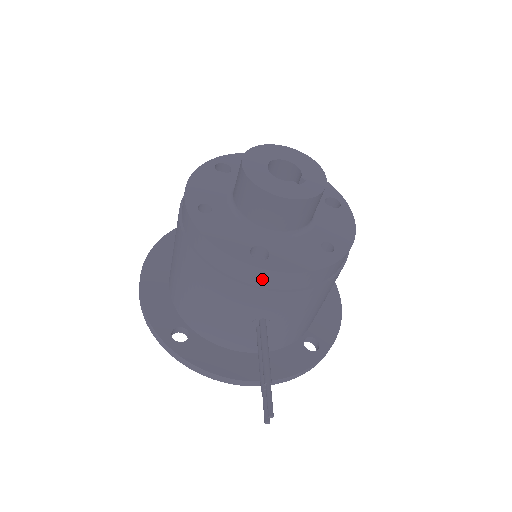
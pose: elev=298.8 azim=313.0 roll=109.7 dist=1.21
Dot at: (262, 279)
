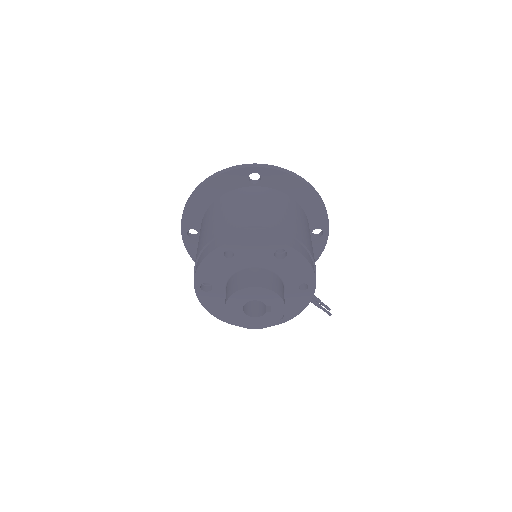
Dot at: occluded
